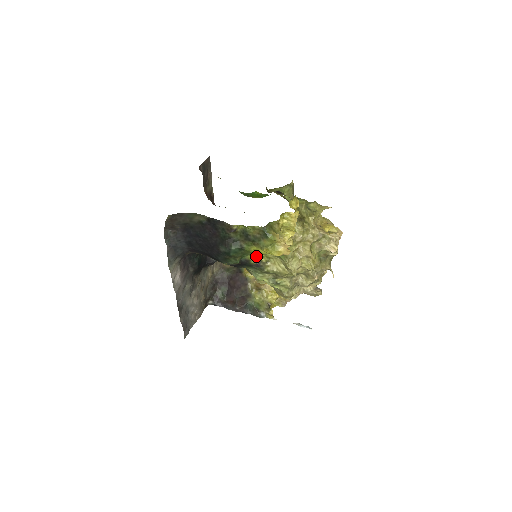
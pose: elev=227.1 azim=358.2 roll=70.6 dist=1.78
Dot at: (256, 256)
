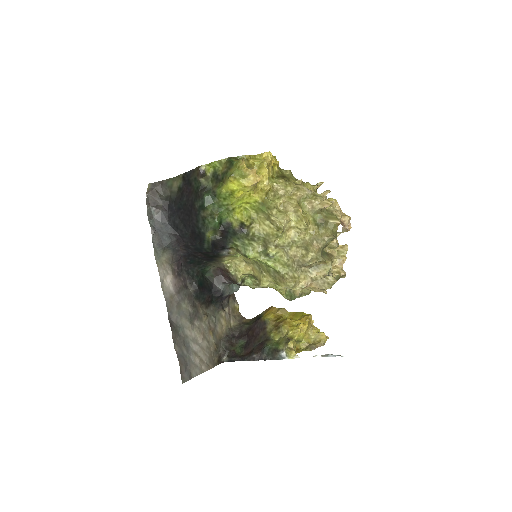
Dot at: (238, 219)
